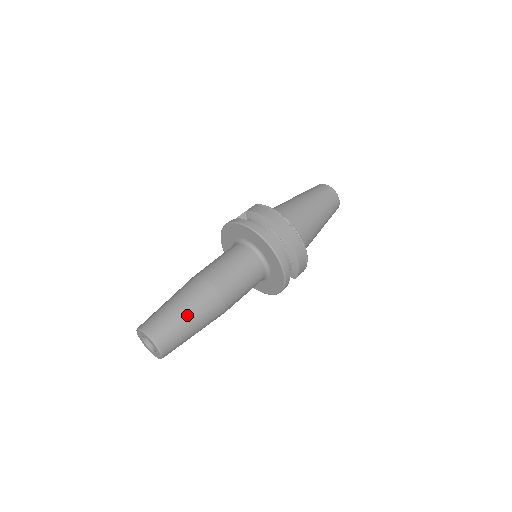
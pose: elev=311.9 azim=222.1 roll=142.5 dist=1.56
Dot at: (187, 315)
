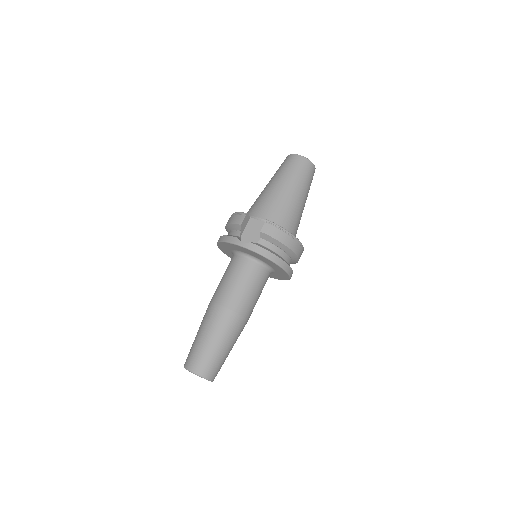
Dot at: (230, 349)
